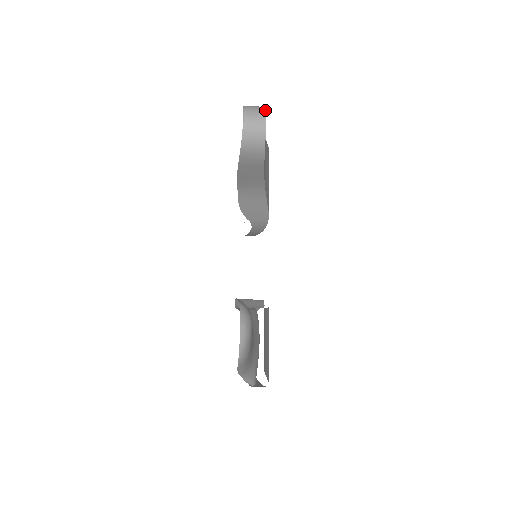
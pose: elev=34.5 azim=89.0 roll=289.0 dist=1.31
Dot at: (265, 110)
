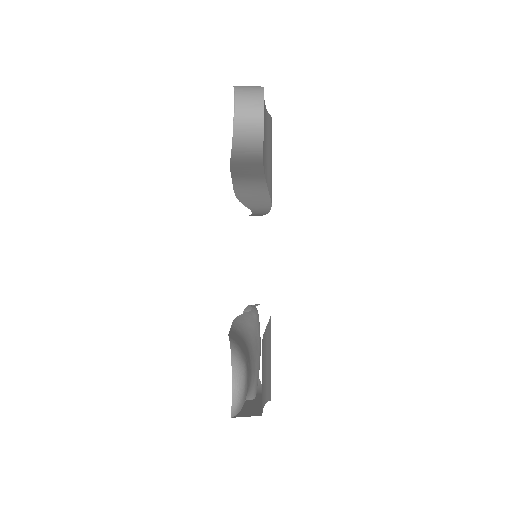
Dot at: (263, 95)
